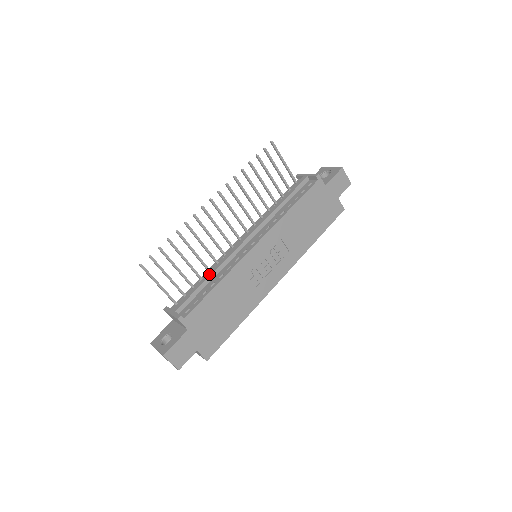
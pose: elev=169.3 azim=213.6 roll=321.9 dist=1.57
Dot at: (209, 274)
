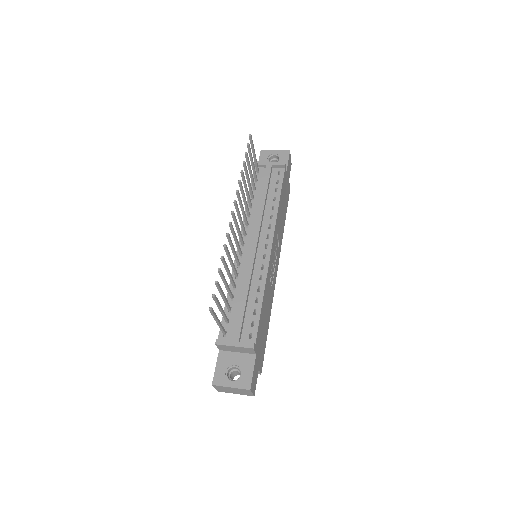
Dot at: (245, 291)
